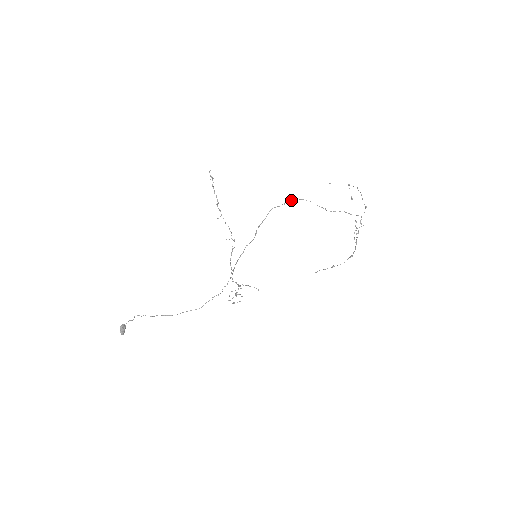
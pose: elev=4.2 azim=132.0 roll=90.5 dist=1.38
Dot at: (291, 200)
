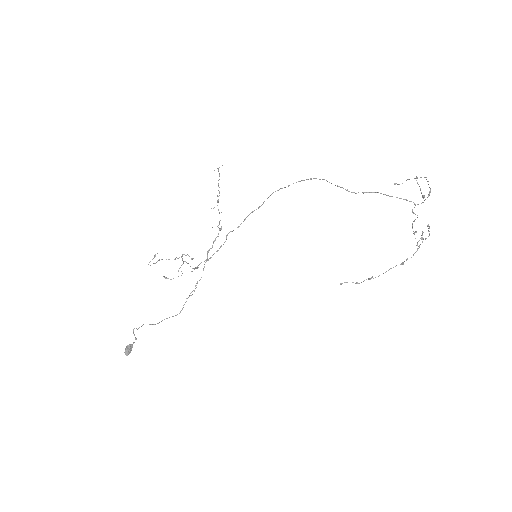
Dot at: (299, 181)
